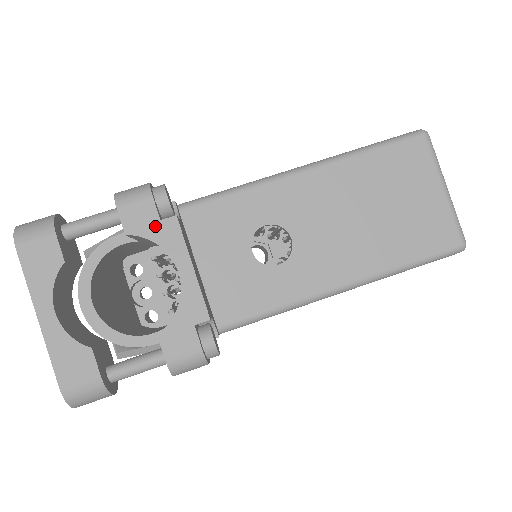
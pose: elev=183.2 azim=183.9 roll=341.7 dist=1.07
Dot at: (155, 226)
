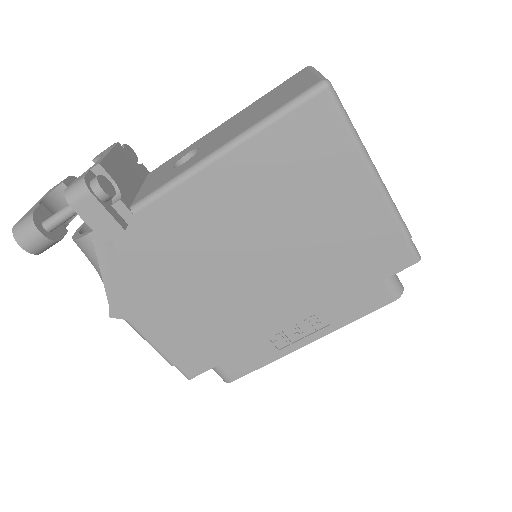
Dot at: (107, 150)
